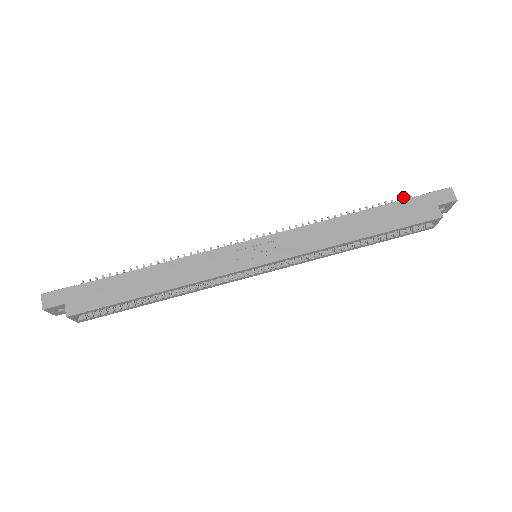
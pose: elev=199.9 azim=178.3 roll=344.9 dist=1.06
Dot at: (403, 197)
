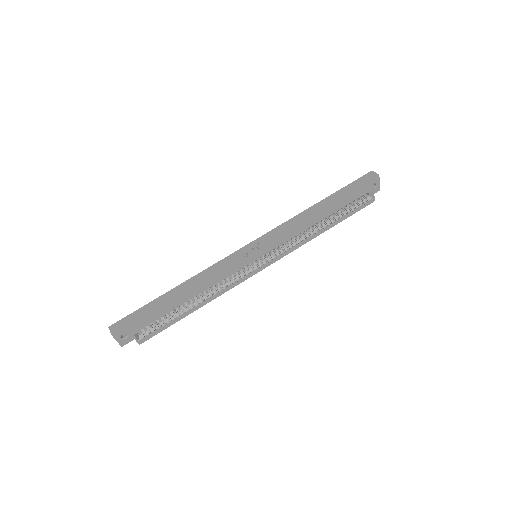
Dot at: occluded
